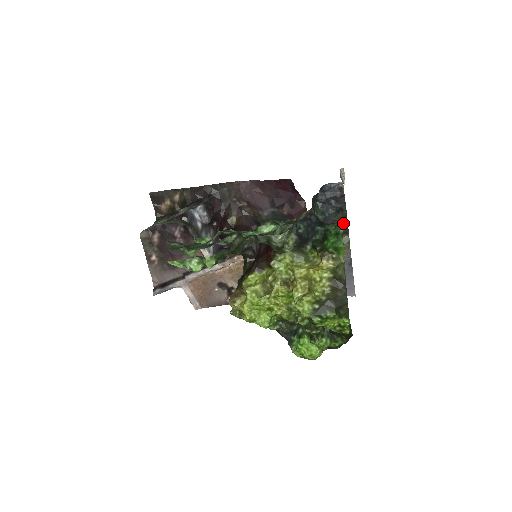
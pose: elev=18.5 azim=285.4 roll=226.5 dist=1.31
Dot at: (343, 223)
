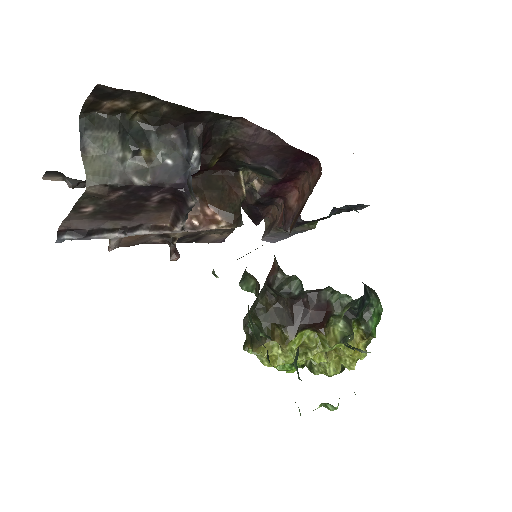
Dot at: occluded
